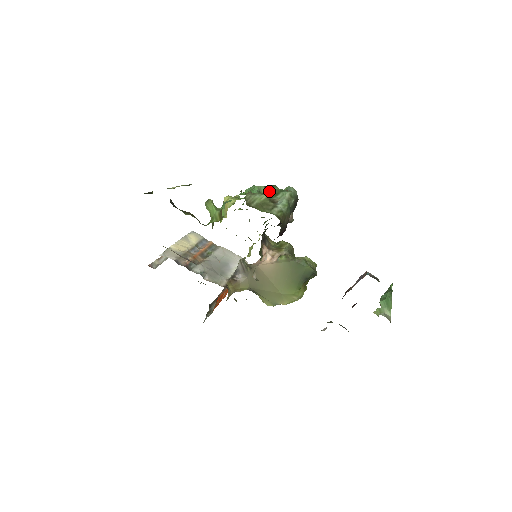
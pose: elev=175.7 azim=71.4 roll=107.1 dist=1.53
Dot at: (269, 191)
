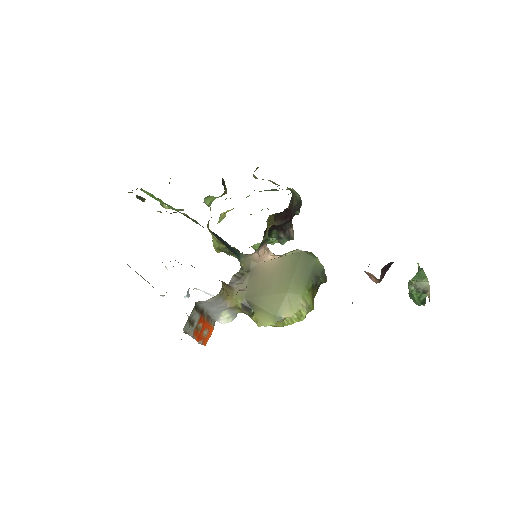
Dot at: (273, 190)
